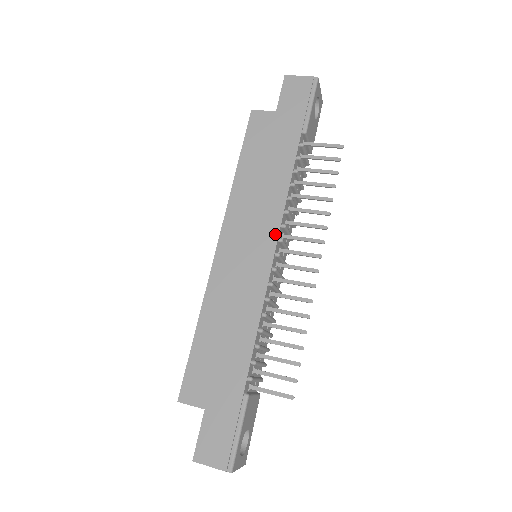
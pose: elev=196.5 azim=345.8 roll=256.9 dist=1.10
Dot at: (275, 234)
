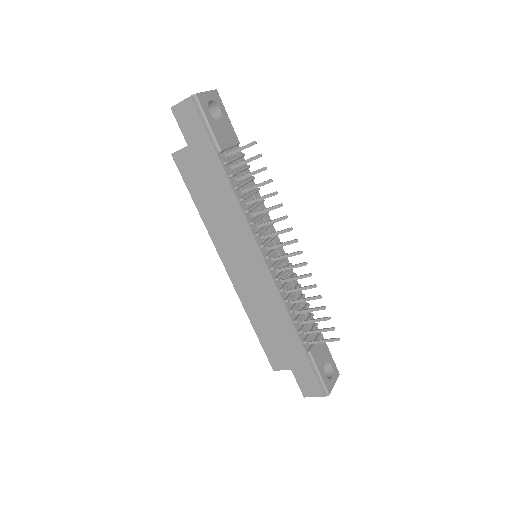
Dot at: (255, 246)
